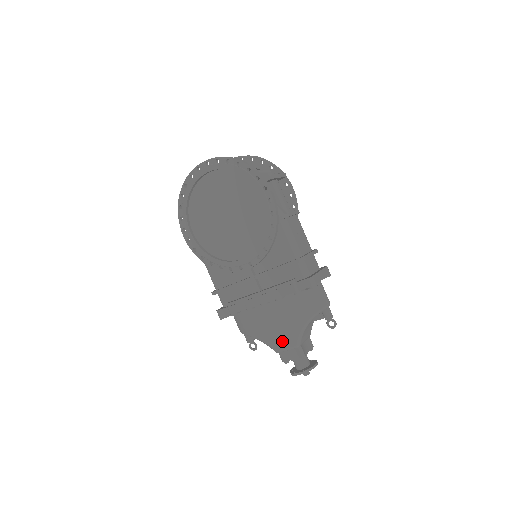
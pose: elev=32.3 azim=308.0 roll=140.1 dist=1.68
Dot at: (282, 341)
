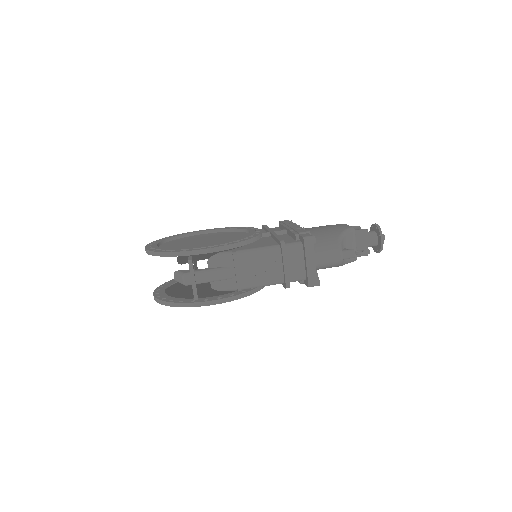
Dot at: occluded
